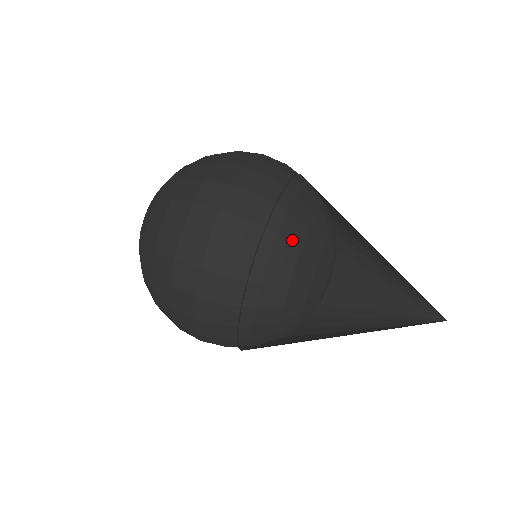
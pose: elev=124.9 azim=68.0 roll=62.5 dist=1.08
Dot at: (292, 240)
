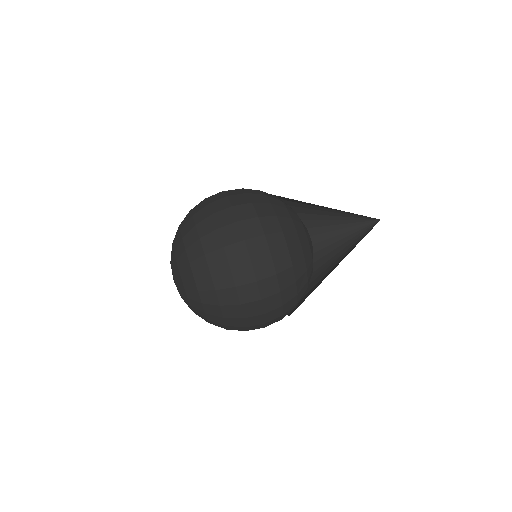
Dot at: (303, 286)
